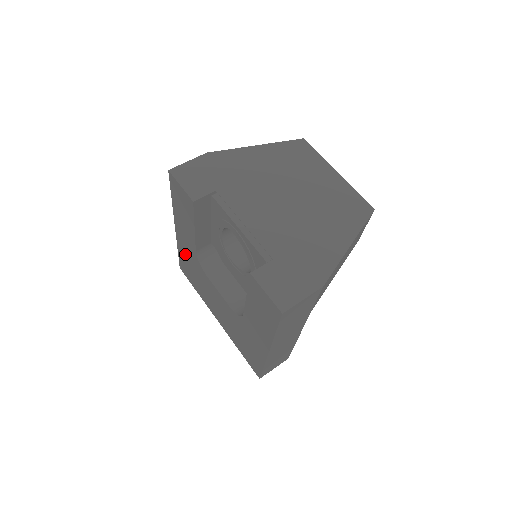
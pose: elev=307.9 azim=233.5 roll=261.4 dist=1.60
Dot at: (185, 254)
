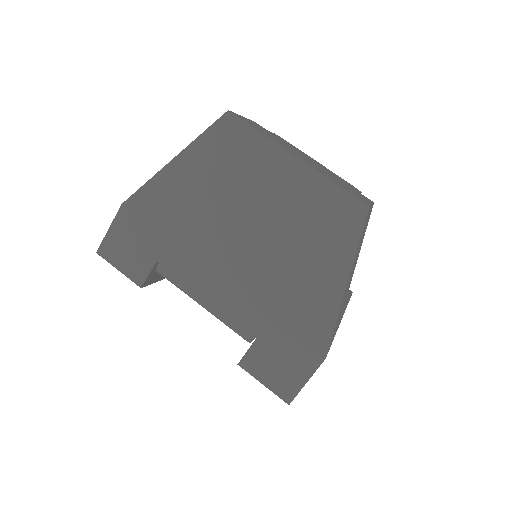
Dot at: occluded
